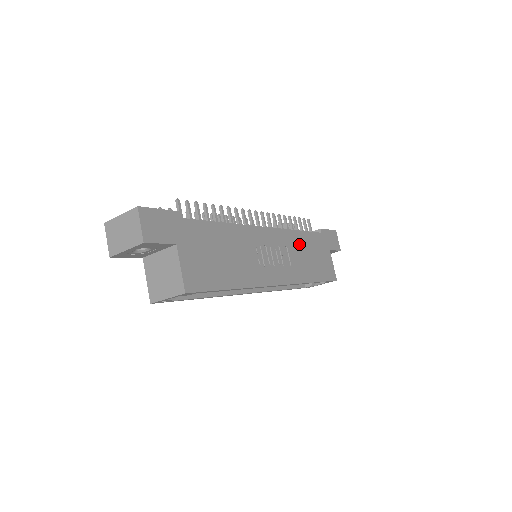
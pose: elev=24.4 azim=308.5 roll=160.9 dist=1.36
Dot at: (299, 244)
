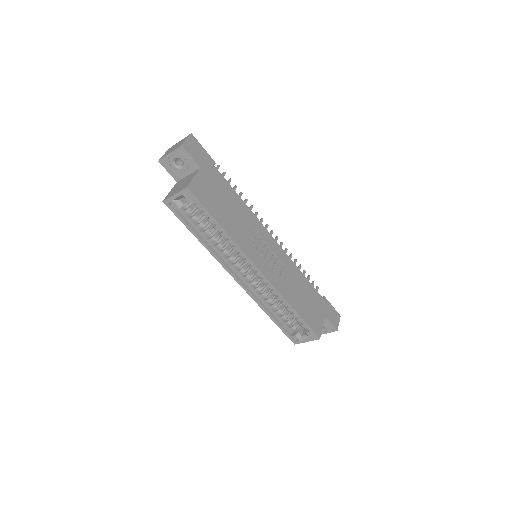
Dot at: (296, 278)
